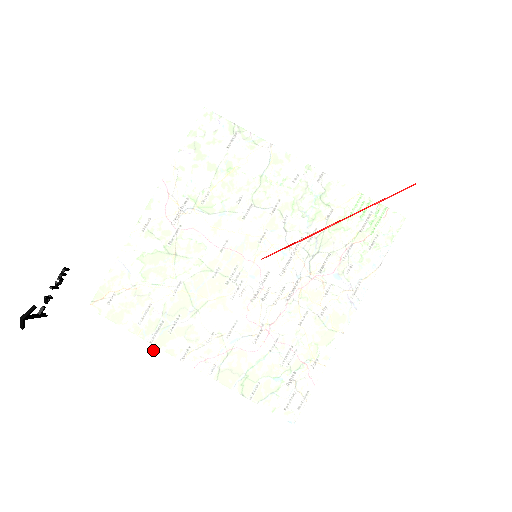
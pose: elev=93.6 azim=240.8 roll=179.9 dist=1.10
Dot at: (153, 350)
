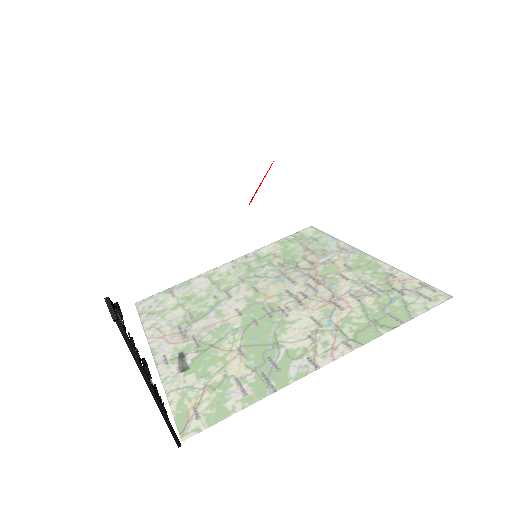
Dot at: (254, 268)
